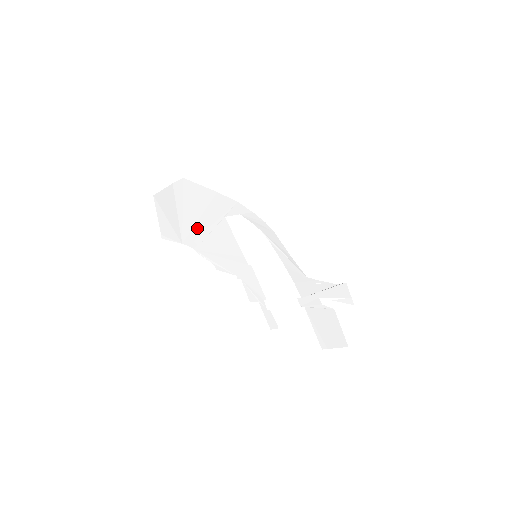
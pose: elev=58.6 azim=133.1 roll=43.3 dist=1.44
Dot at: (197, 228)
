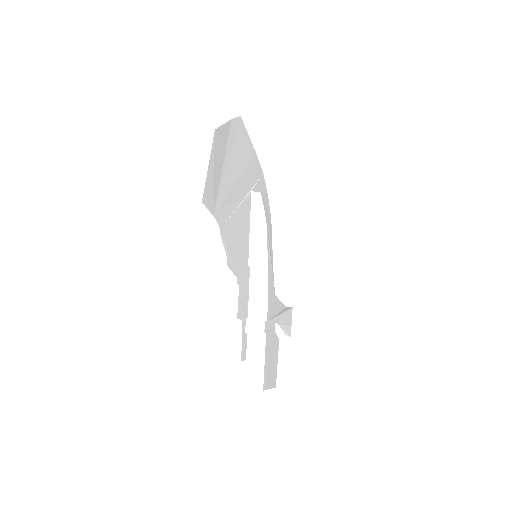
Dot at: (230, 197)
